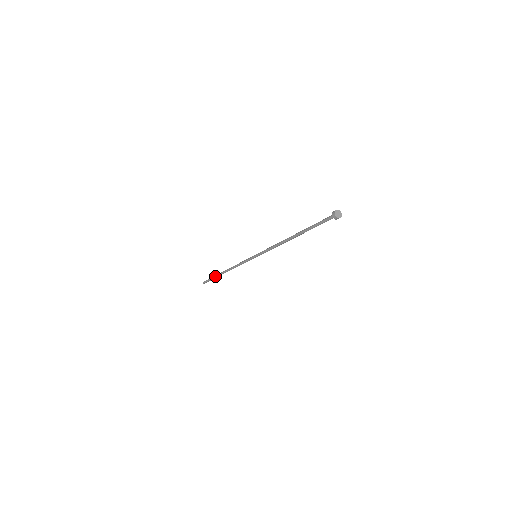
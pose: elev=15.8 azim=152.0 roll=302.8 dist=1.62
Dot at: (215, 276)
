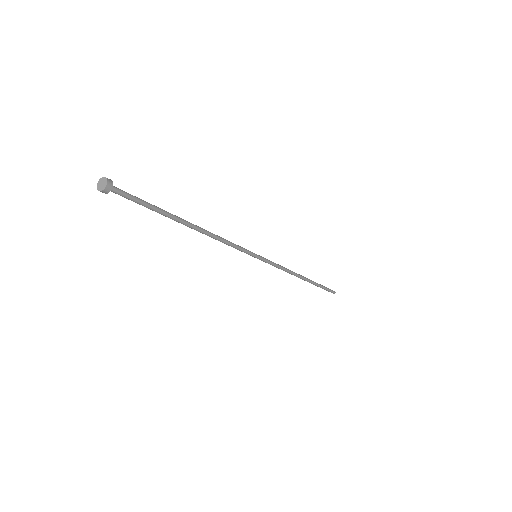
Dot at: occluded
